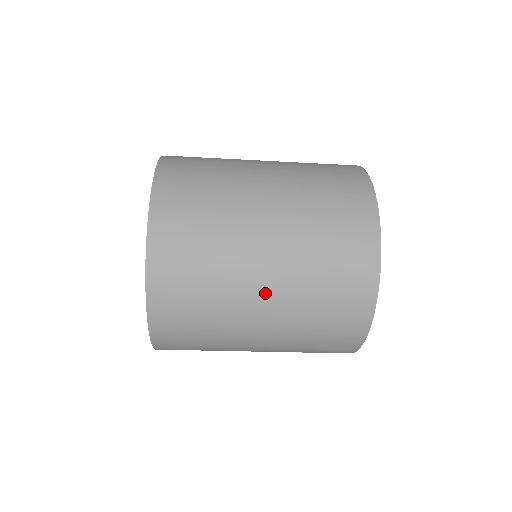
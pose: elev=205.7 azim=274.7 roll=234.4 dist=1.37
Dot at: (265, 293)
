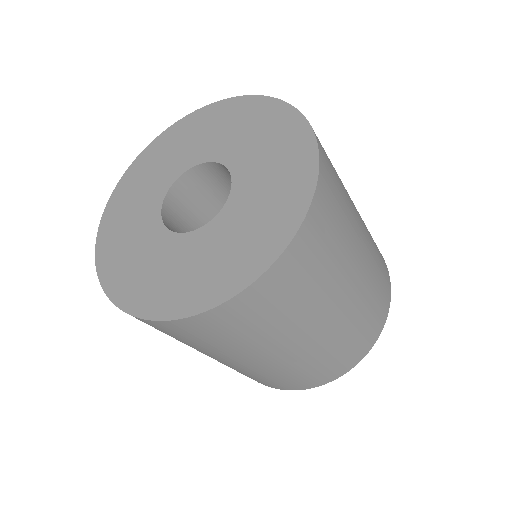
Dot at: (347, 297)
